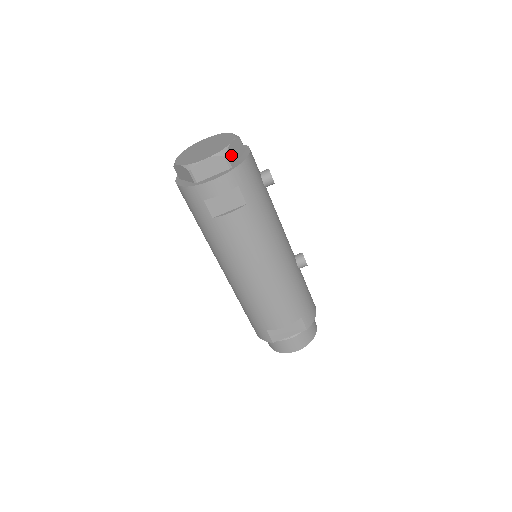
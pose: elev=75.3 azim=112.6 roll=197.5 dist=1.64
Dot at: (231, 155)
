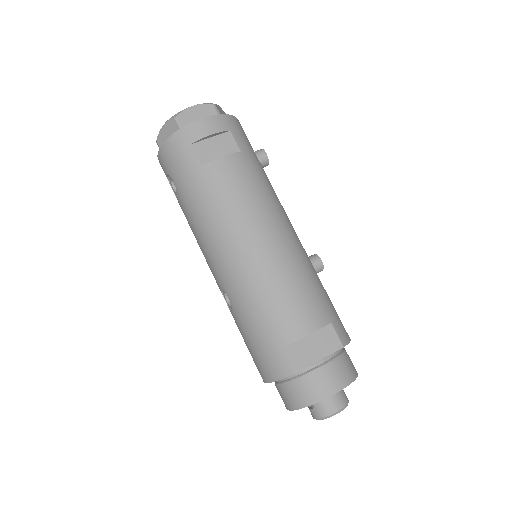
Dot at: (220, 112)
